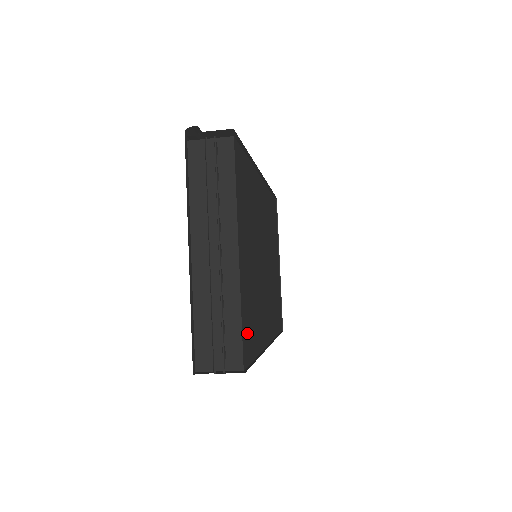
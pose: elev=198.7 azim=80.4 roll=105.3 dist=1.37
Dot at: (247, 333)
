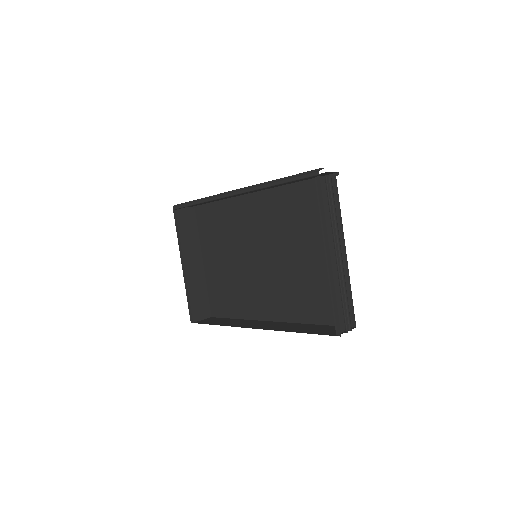
Dot at: occluded
